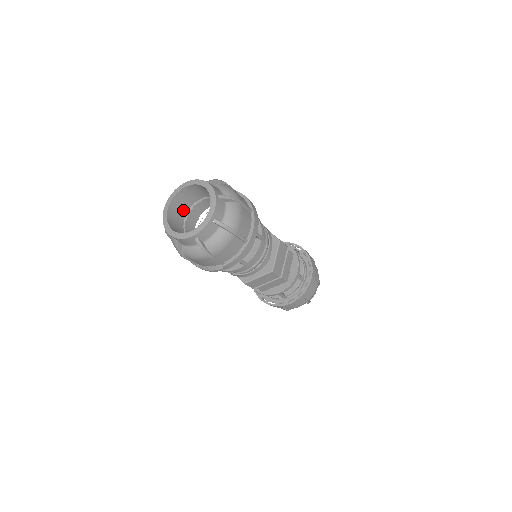
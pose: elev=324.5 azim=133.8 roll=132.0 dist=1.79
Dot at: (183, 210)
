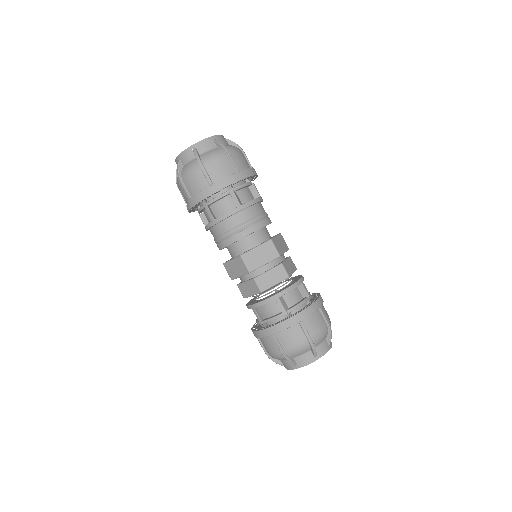
Dot at: occluded
